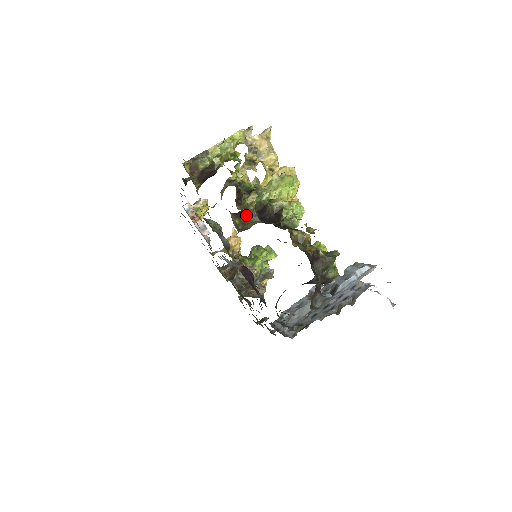
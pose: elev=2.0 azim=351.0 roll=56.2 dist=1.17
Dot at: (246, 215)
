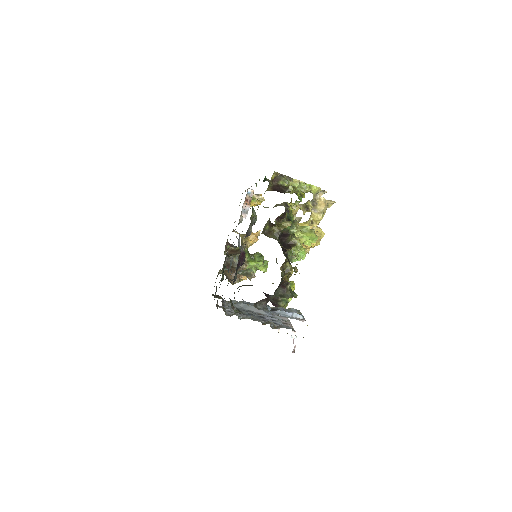
Dot at: (275, 229)
